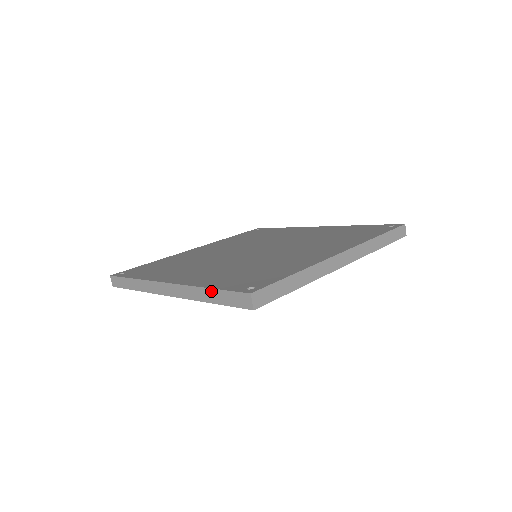
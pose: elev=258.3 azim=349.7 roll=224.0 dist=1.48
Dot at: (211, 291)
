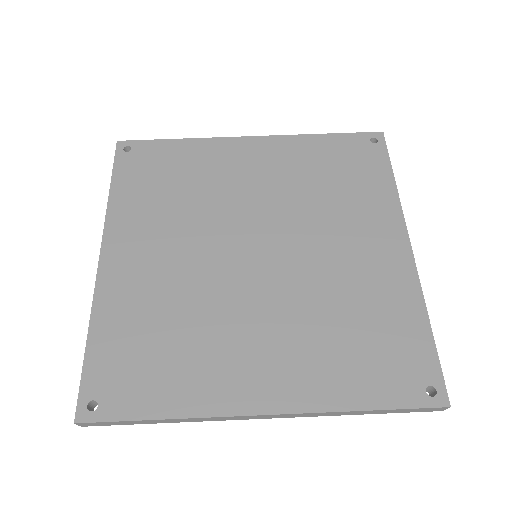
Dot at: (86, 348)
